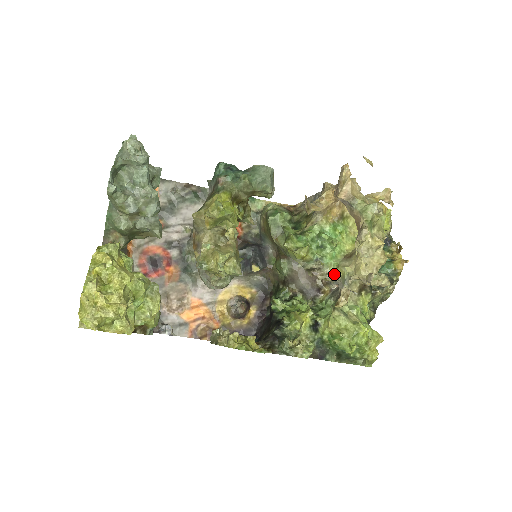
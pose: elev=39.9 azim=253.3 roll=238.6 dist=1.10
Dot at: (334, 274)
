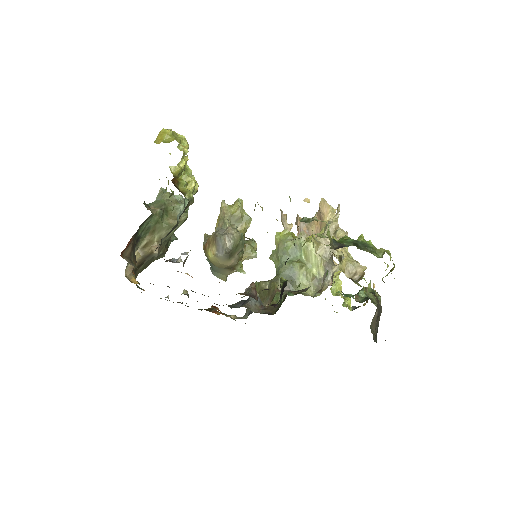
Dot at: occluded
